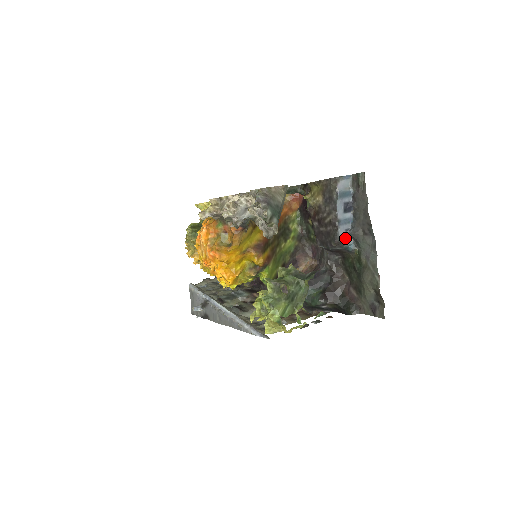
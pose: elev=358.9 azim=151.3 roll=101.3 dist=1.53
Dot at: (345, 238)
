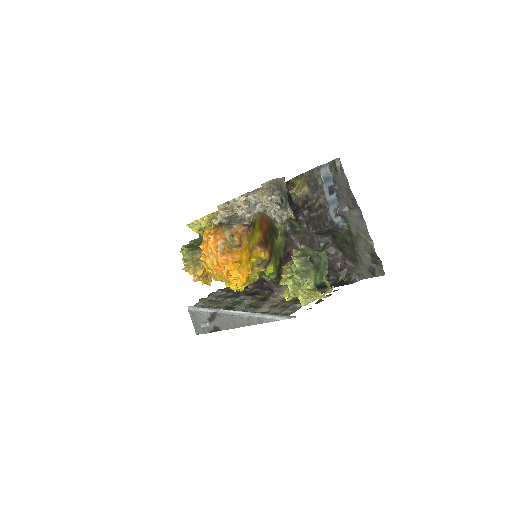
Dot at: (335, 217)
